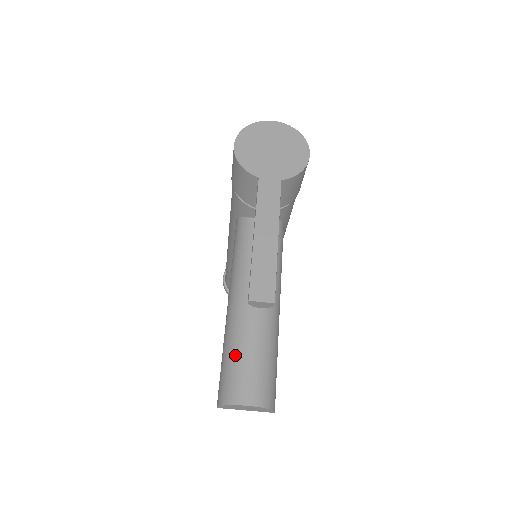
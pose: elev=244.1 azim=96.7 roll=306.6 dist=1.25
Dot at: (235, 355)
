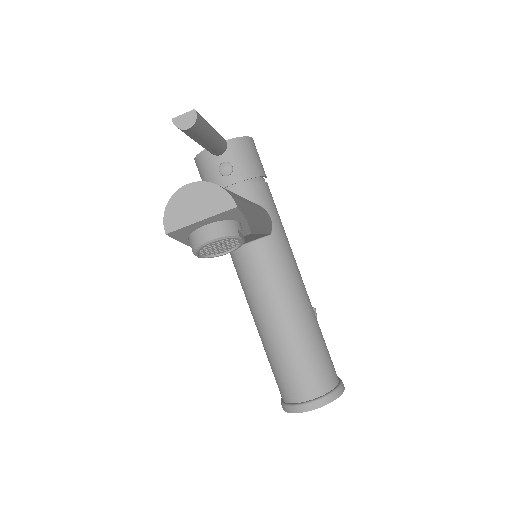
Dot at: occluded
